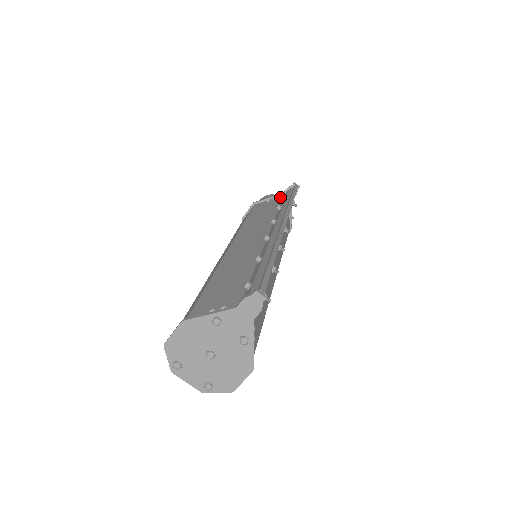
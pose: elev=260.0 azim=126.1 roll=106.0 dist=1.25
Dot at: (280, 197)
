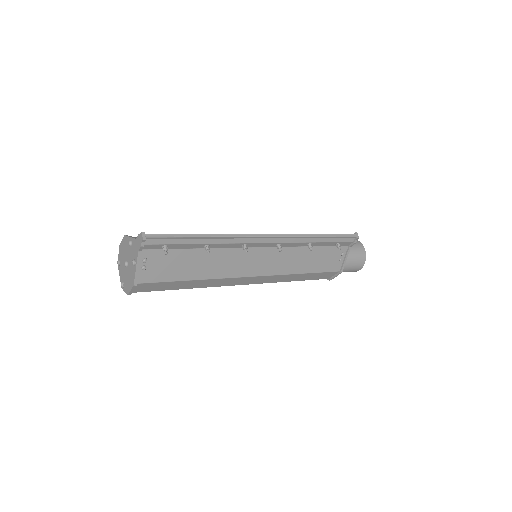
Dot at: occluded
